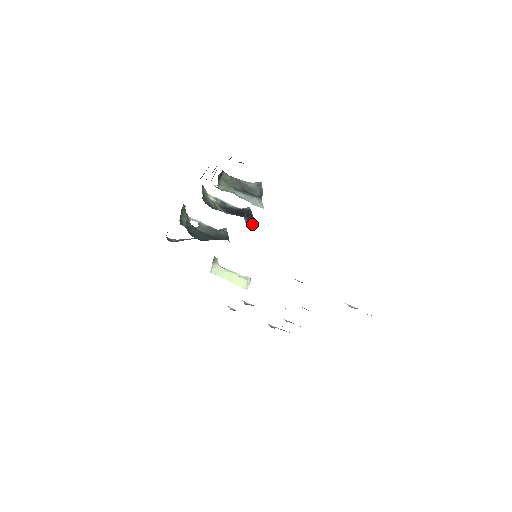
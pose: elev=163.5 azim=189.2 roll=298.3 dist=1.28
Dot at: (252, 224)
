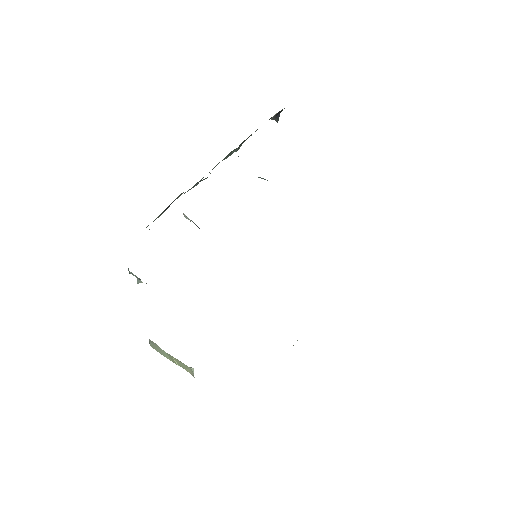
Dot at: occluded
